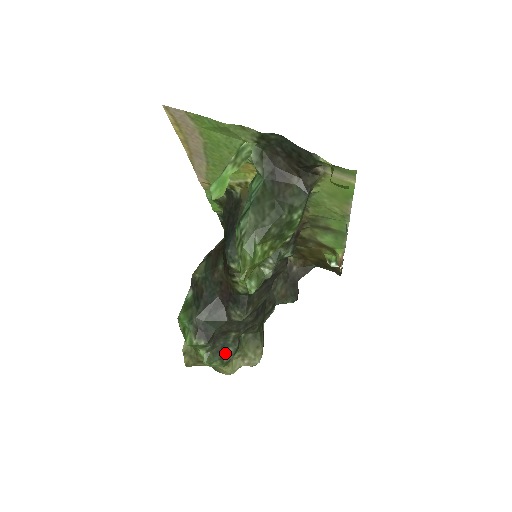
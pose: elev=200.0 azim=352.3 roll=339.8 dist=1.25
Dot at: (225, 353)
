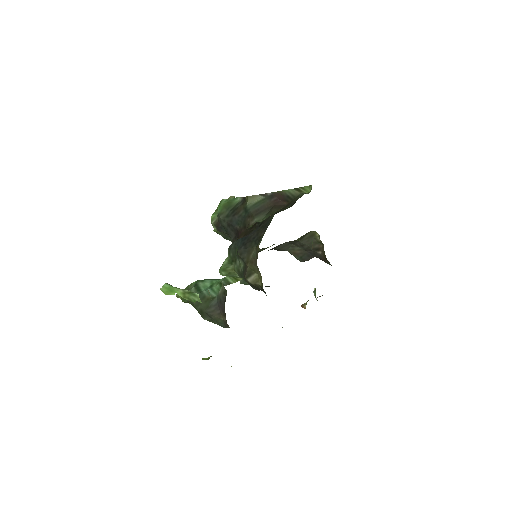
Dot at: (229, 238)
